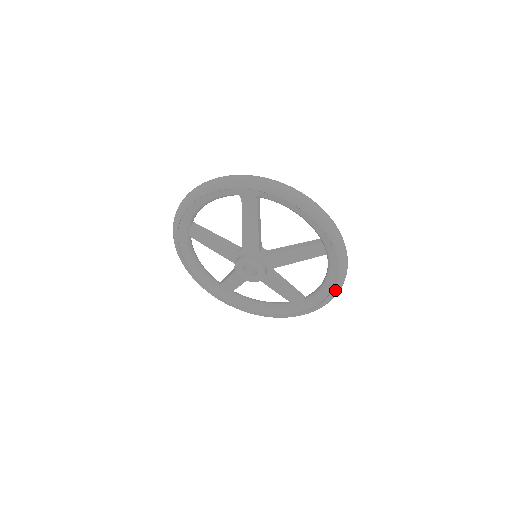
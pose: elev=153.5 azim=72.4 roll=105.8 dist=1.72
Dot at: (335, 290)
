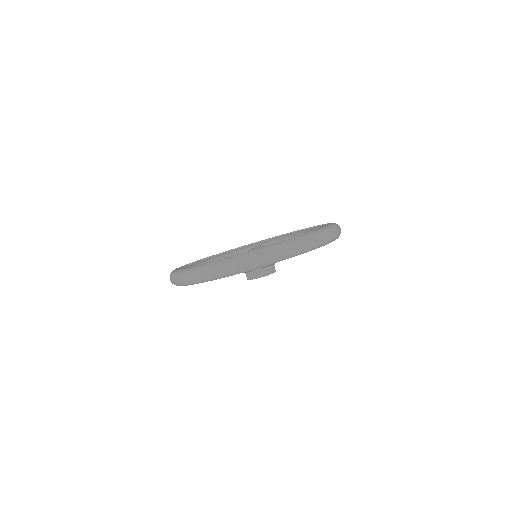
Dot at: occluded
